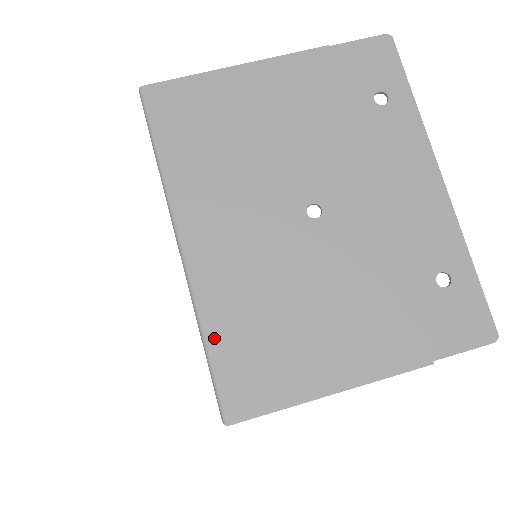
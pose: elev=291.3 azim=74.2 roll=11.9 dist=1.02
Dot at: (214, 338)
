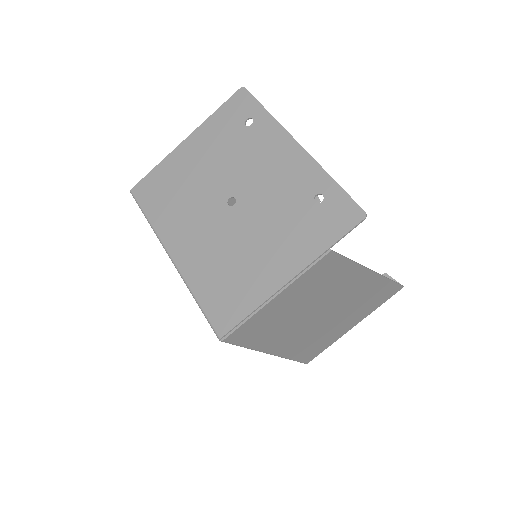
Dot at: (200, 296)
